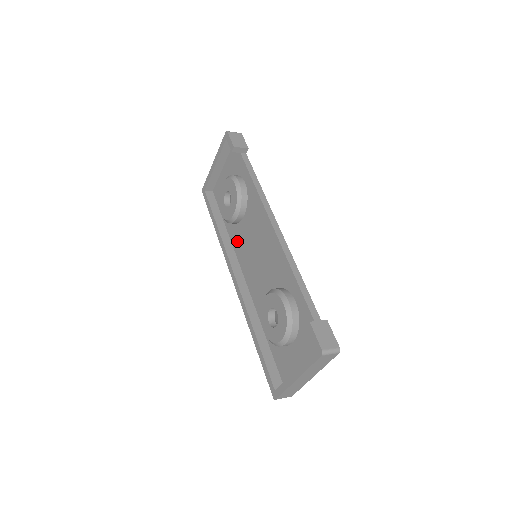
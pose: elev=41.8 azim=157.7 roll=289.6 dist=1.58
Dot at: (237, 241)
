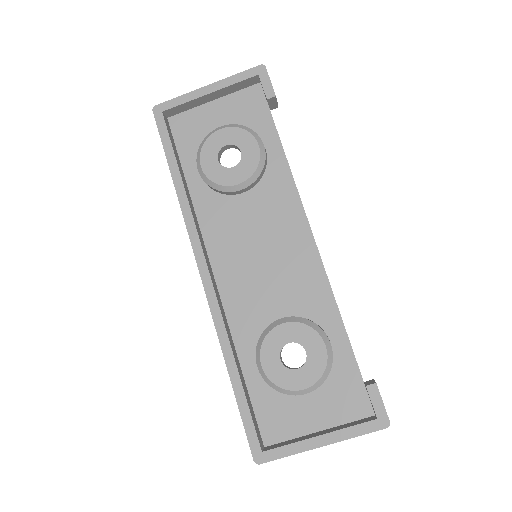
Dot at: (213, 217)
